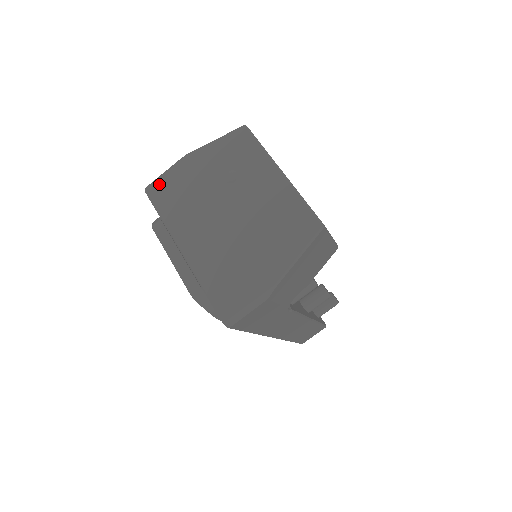
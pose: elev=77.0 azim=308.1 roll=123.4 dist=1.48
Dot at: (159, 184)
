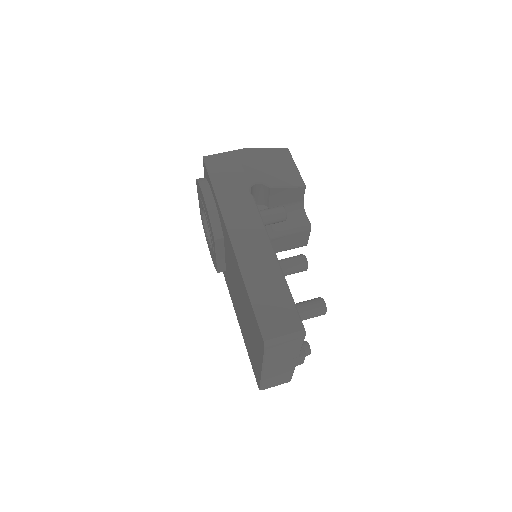
Dot at: occluded
